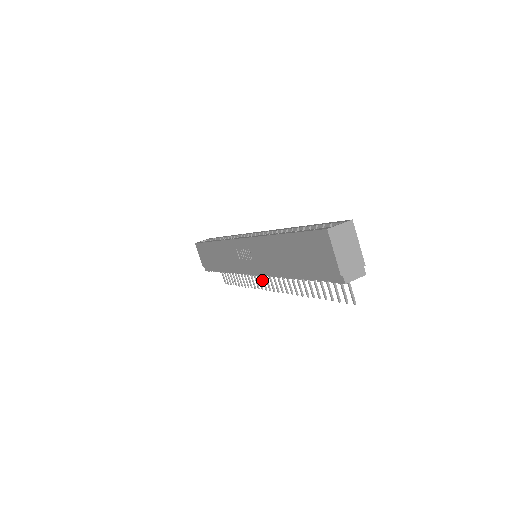
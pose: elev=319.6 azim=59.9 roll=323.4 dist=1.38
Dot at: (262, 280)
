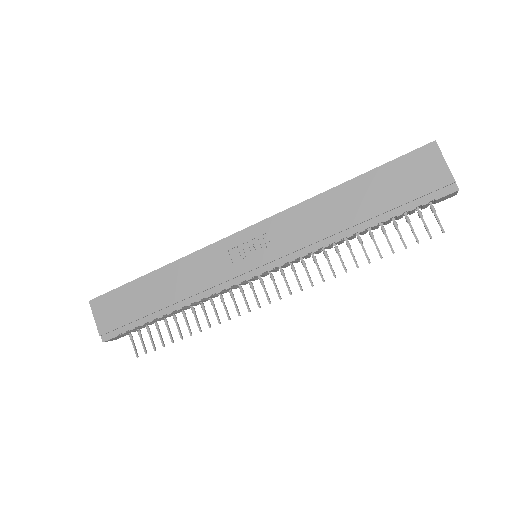
Dot at: (254, 294)
